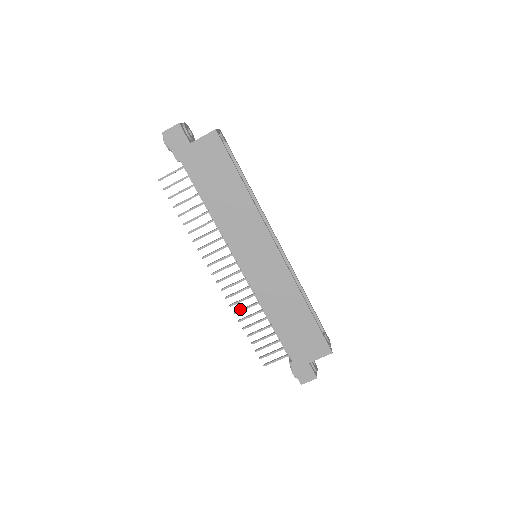
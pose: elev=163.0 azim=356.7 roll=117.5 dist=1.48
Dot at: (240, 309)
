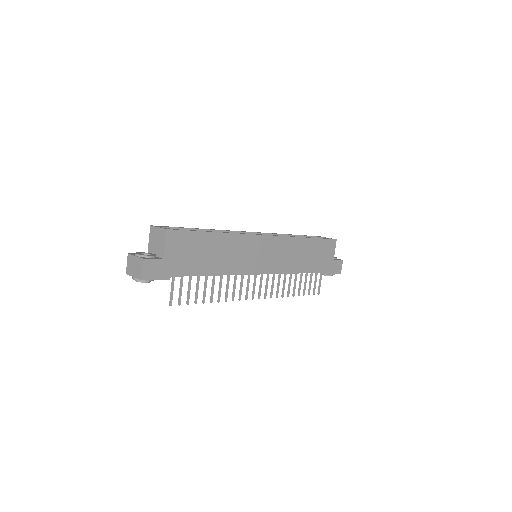
Dot at: (282, 291)
